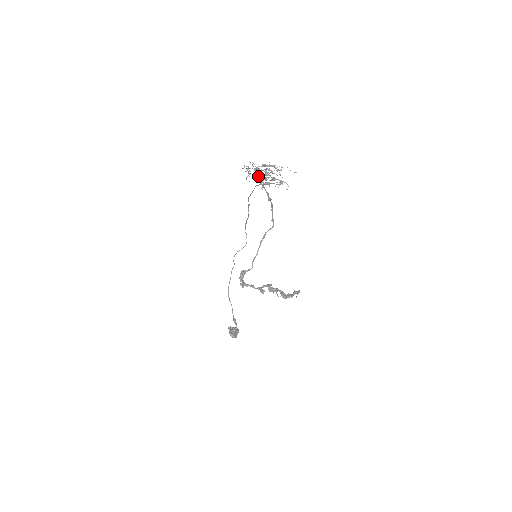
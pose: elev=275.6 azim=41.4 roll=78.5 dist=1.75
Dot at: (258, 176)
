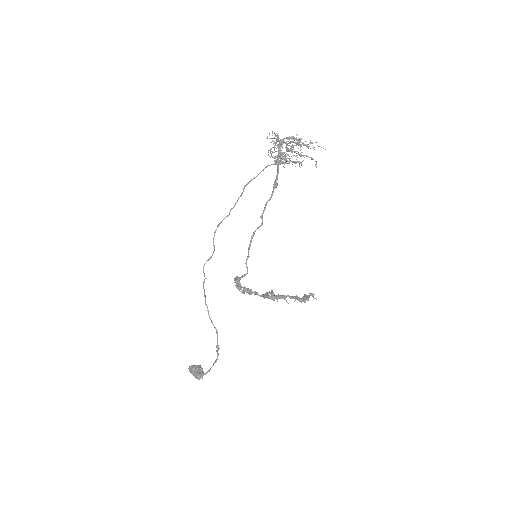
Dot at: (279, 151)
